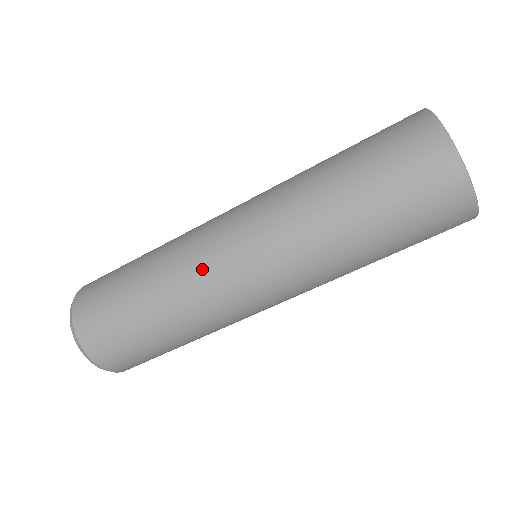
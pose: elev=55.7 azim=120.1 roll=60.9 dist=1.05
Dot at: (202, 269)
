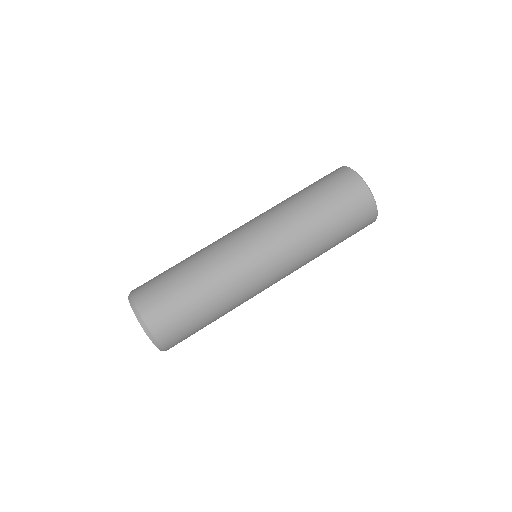
Dot at: occluded
